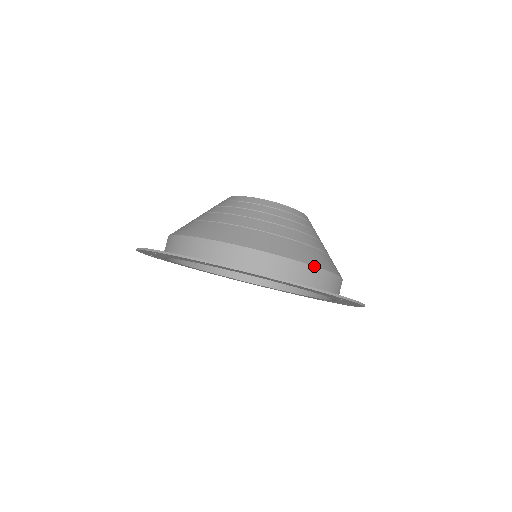
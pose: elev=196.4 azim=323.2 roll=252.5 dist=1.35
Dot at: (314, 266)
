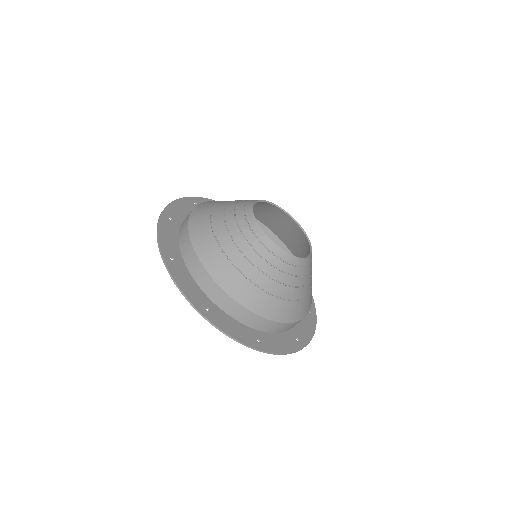
Dot at: (289, 323)
